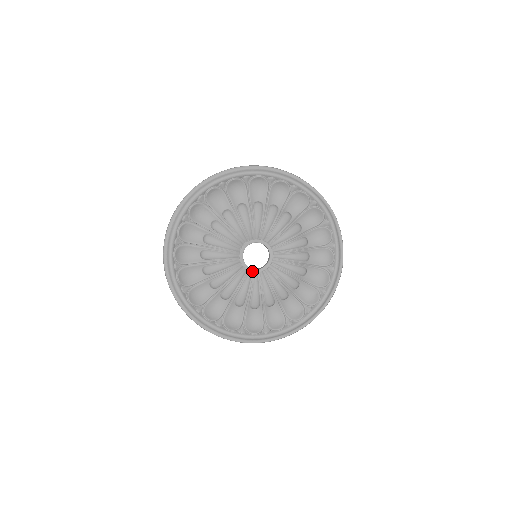
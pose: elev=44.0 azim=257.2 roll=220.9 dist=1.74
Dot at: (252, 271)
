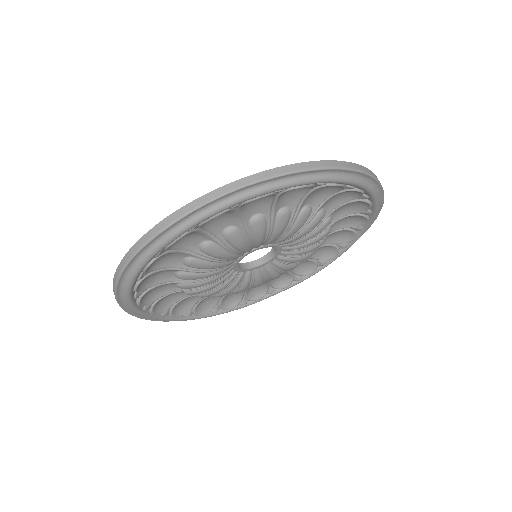
Dot at: (241, 271)
